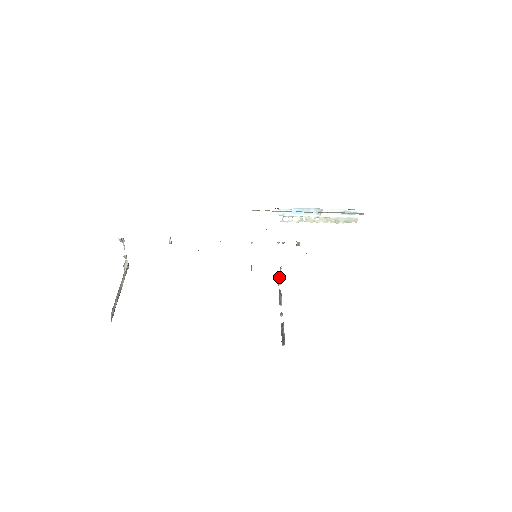
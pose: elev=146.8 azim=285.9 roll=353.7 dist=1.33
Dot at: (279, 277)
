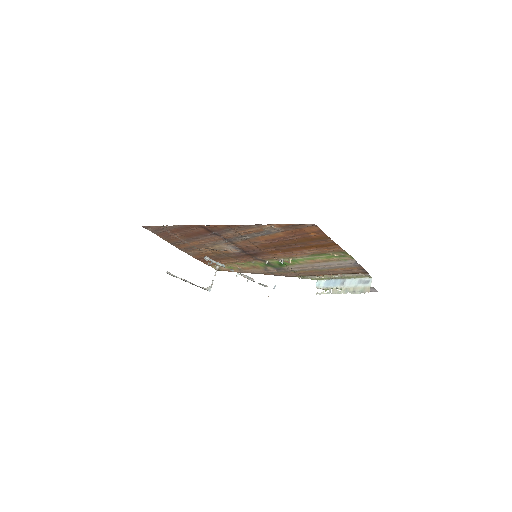
Dot at: (266, 285)
